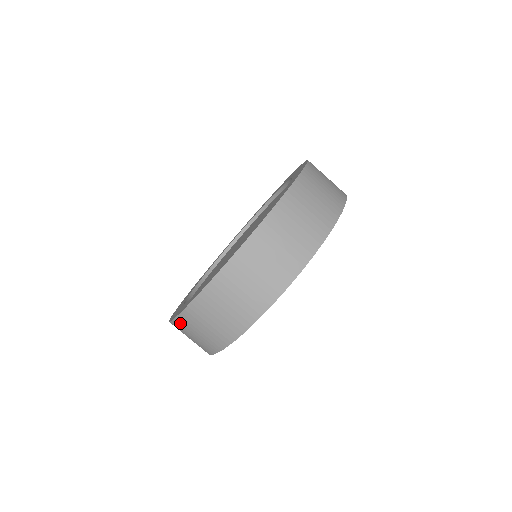
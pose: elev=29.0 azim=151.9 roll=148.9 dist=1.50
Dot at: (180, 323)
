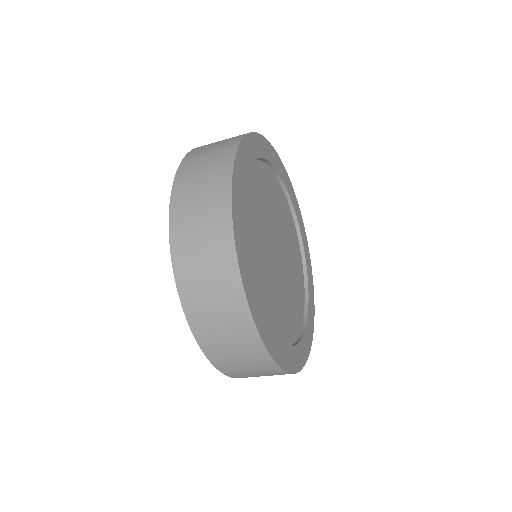
Dot at: (189, 302)
